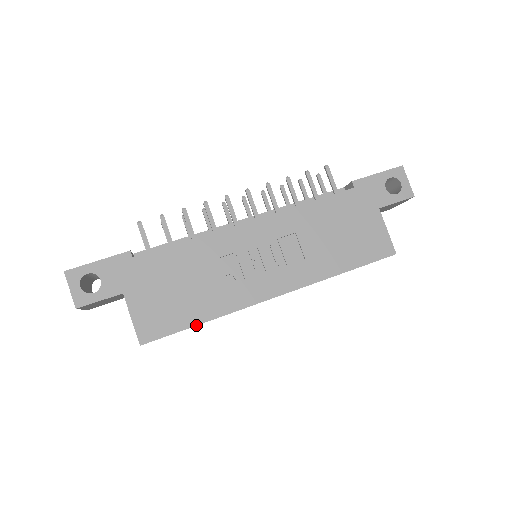
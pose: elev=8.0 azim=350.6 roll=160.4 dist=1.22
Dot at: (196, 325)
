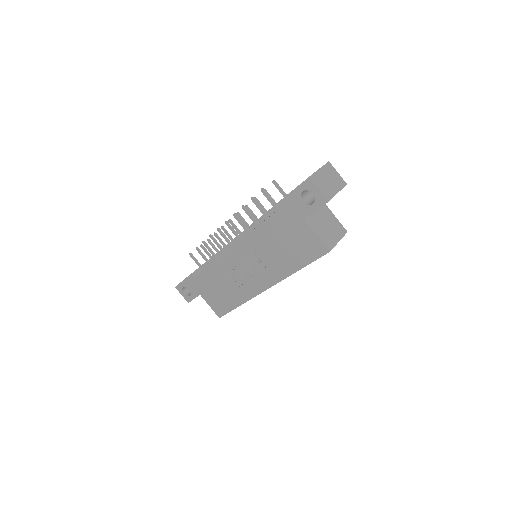
Dot at: occluded
